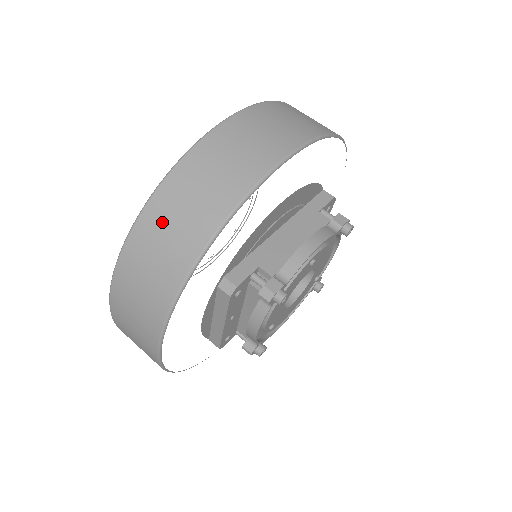
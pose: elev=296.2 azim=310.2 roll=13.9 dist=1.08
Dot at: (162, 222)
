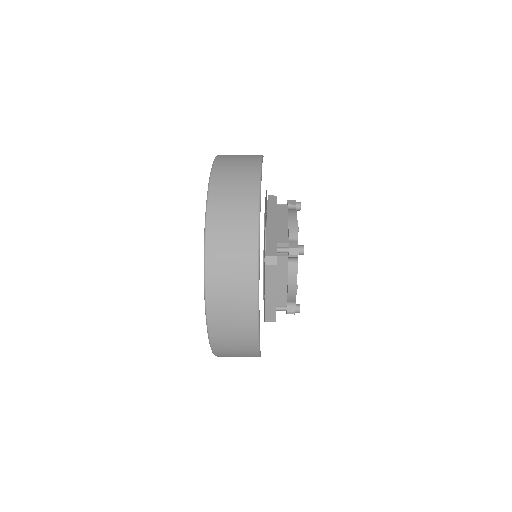
Dot at: (223, 236)
